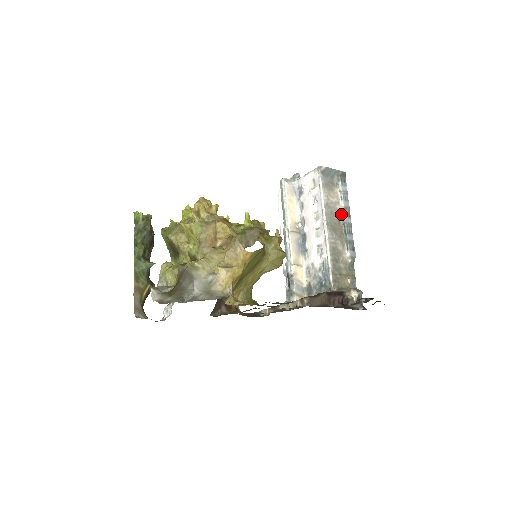
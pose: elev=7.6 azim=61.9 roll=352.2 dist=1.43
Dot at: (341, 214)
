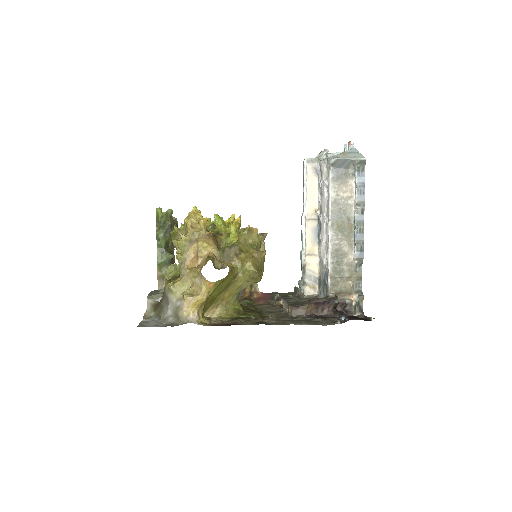
Dot at: (353, 210)
